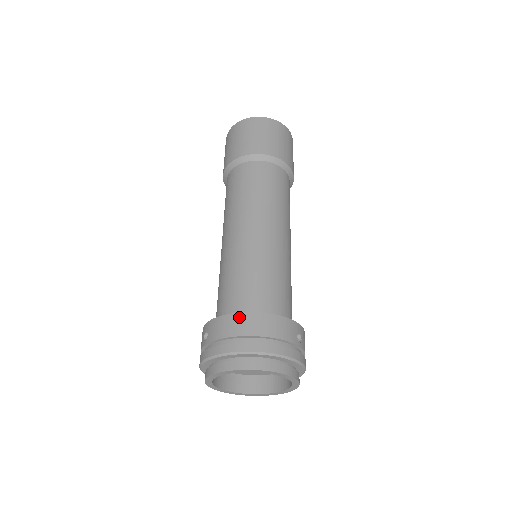
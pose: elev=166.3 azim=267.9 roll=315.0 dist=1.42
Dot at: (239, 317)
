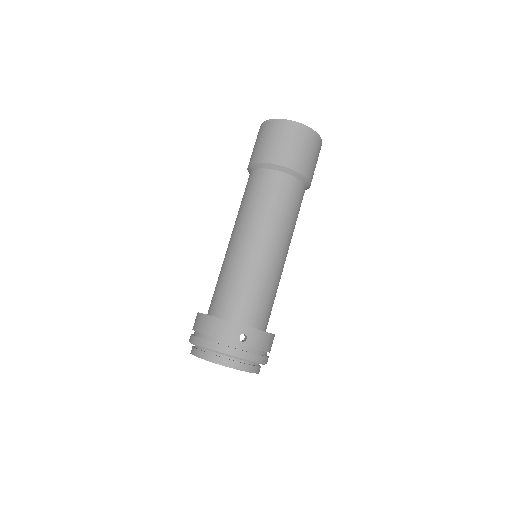
Dot at: (200, 317)
